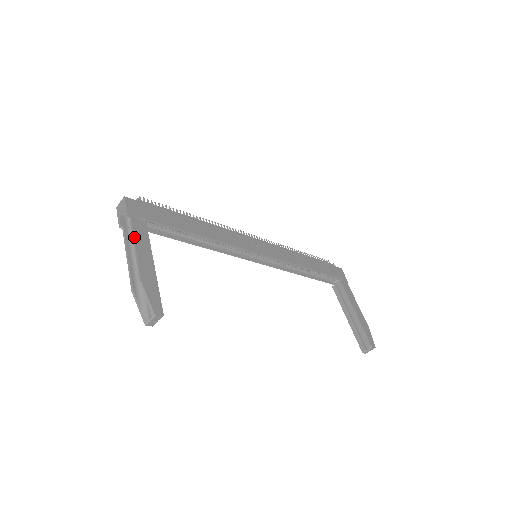
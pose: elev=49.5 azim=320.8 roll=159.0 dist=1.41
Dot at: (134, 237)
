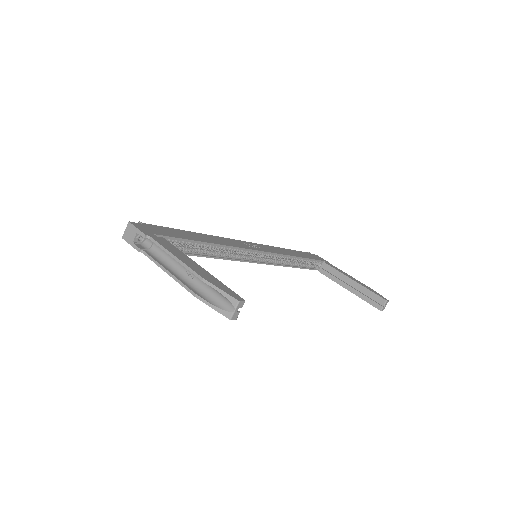
Dot at: (166, 249)
